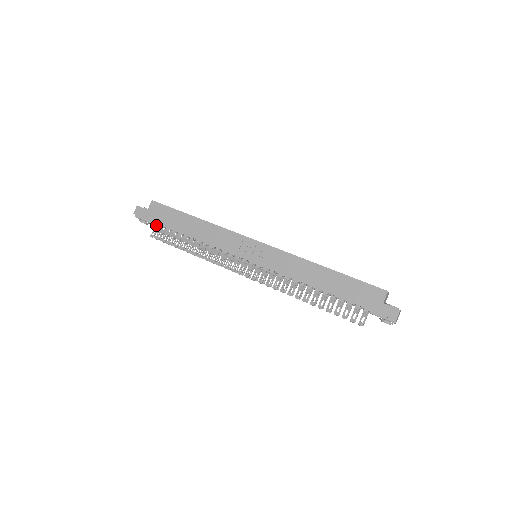
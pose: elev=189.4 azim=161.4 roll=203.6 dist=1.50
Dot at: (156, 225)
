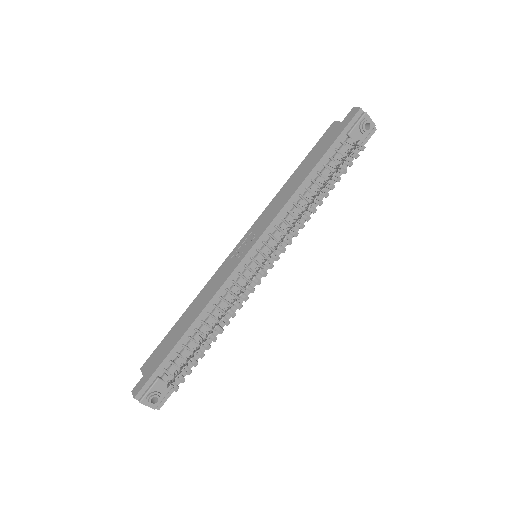
Dot at: (164, 375)
